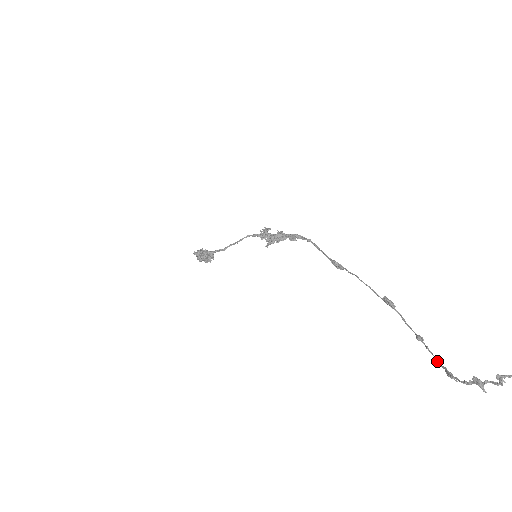
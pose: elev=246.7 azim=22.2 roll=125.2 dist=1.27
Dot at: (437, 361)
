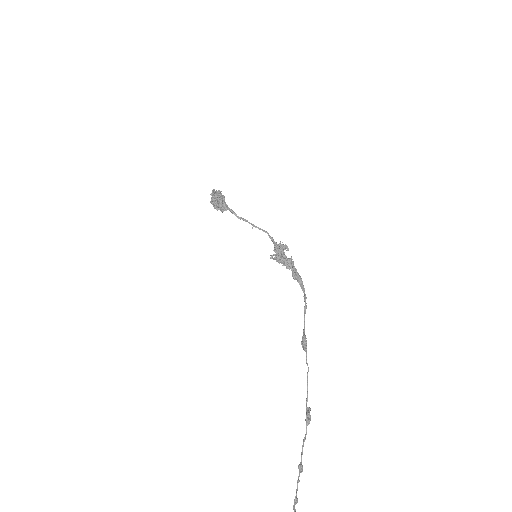
Dot at: (295, 499)
